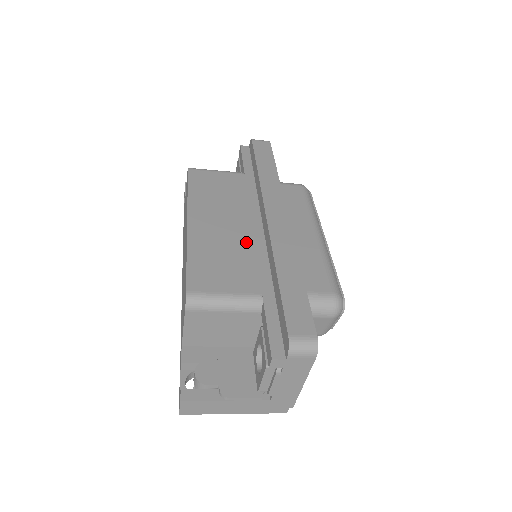
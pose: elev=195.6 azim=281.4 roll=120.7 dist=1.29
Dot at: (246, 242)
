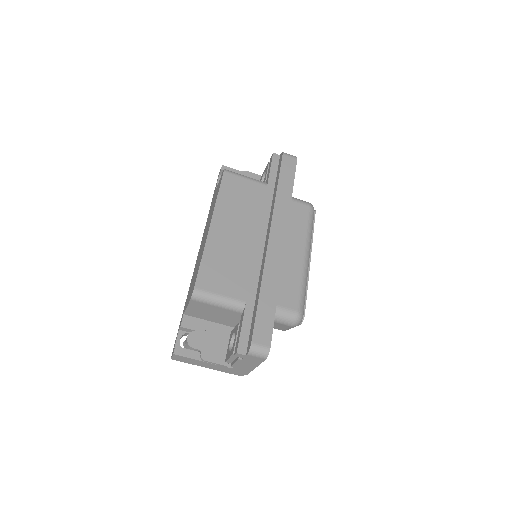
Dot at: (248, 254)
